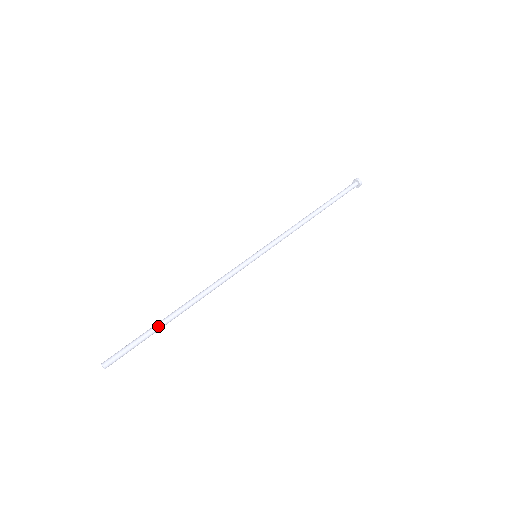
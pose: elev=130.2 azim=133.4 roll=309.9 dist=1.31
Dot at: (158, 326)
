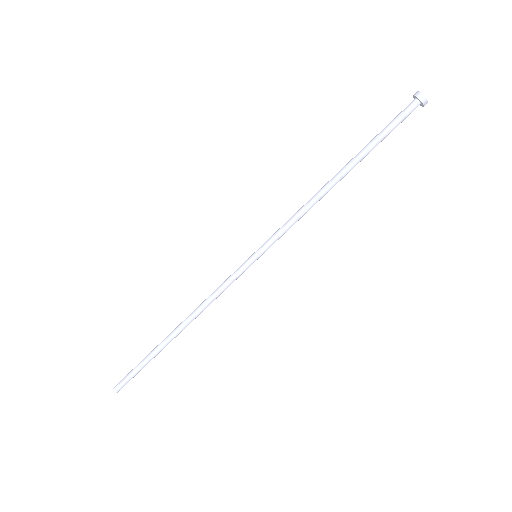
Dot at: (158, 353)
